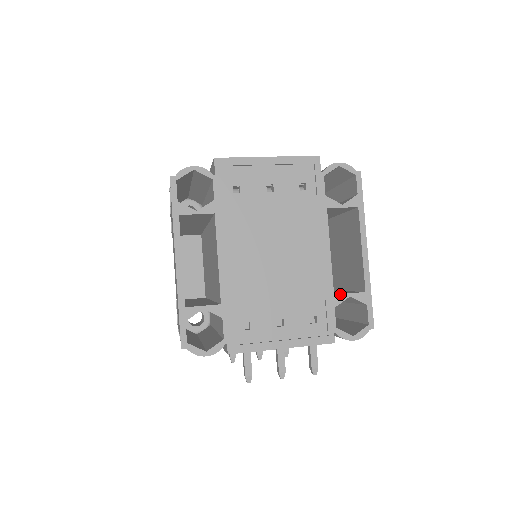
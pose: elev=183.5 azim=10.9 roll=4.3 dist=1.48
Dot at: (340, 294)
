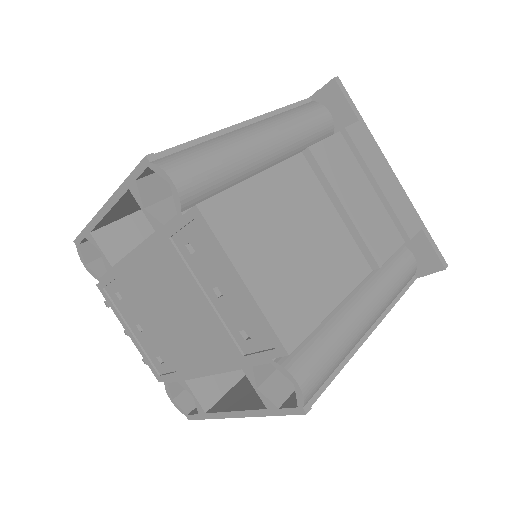
Dot at: (189, 387)
